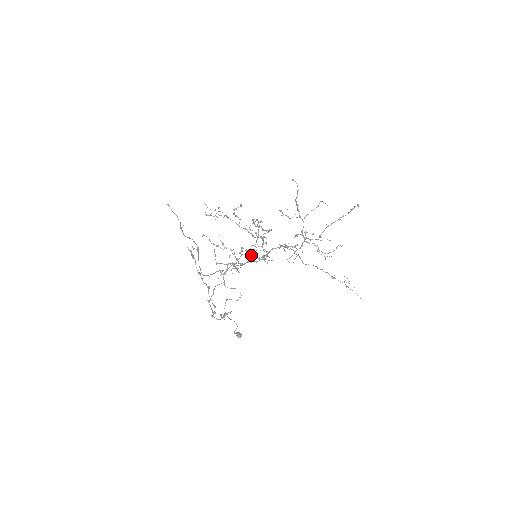
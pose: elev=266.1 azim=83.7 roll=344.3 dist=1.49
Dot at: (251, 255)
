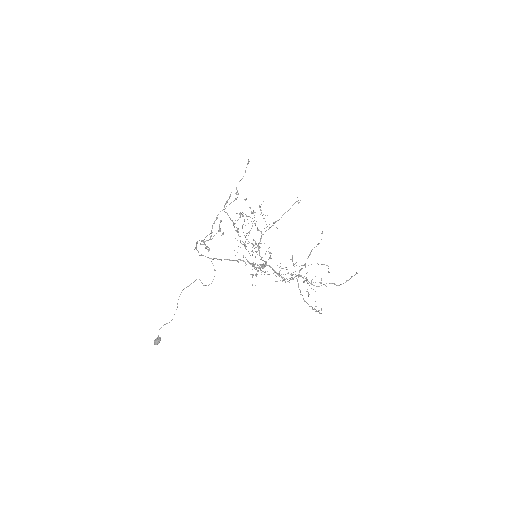
Dot at: (266, 230)
